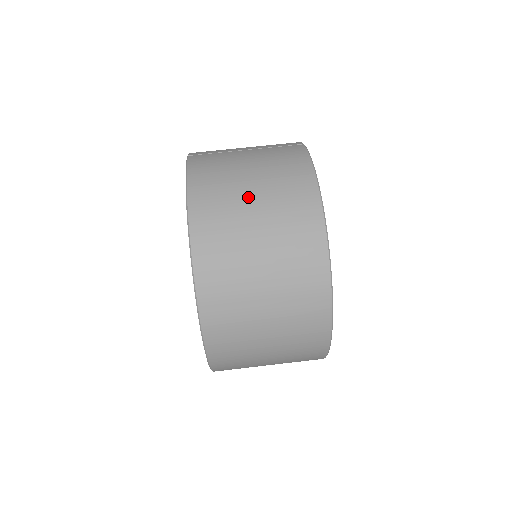
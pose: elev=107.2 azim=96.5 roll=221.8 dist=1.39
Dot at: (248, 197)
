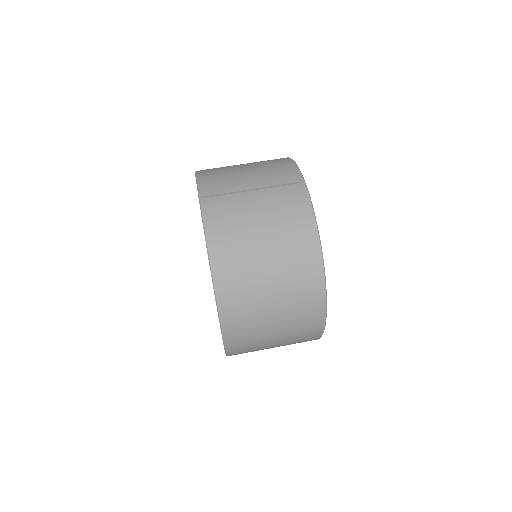
Dot at: (262, 257)
